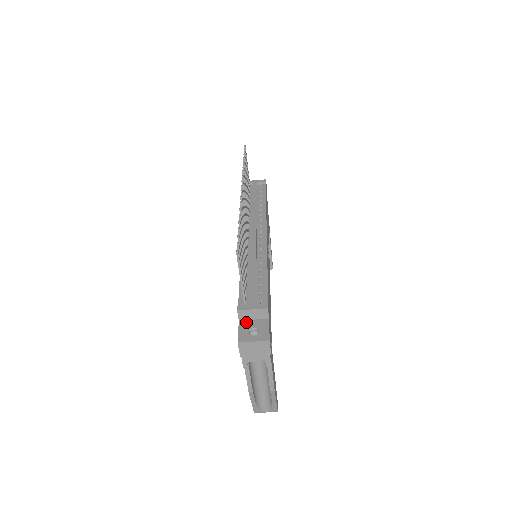
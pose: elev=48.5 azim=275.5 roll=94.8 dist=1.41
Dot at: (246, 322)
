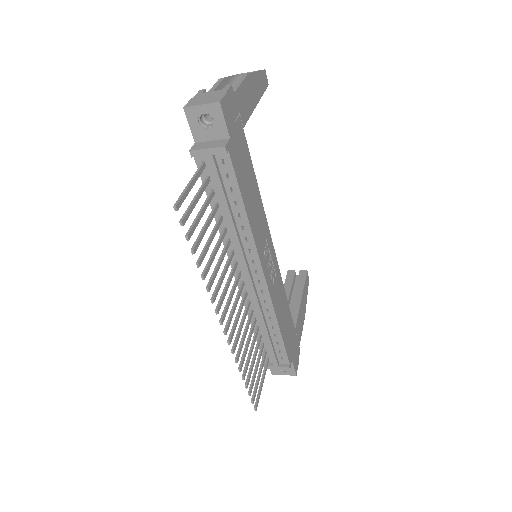
Dot at: occluded
